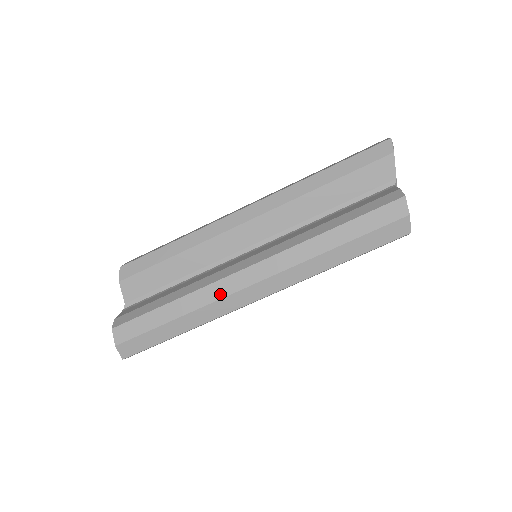
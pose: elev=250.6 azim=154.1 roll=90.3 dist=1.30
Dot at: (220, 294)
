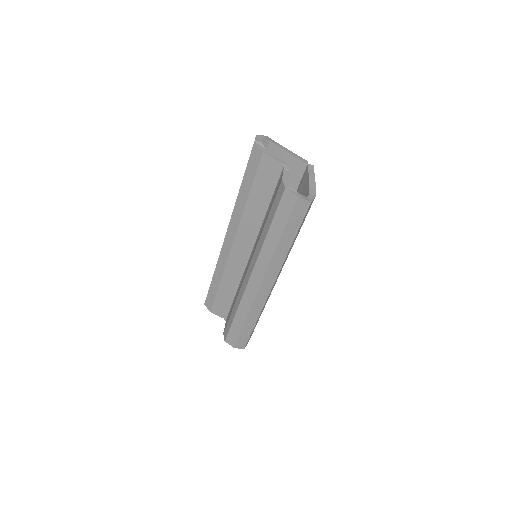
Dot at: (251, 300)
